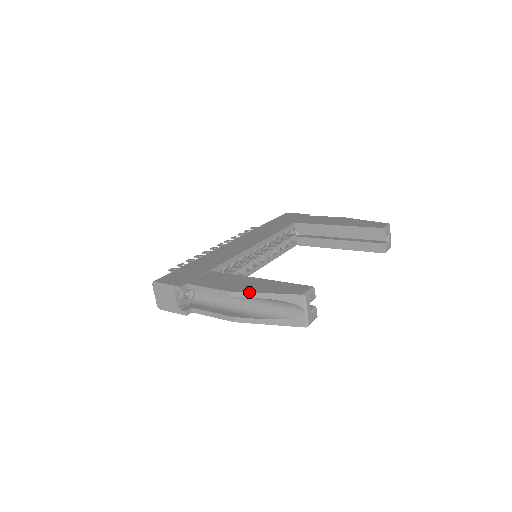
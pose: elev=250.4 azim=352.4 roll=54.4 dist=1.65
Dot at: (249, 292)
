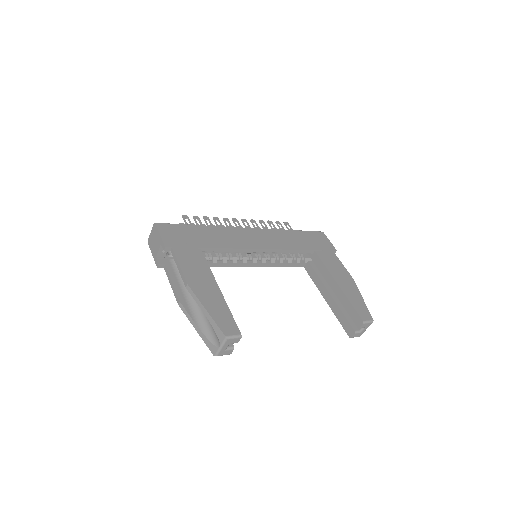
Dot at: (198, 298)
